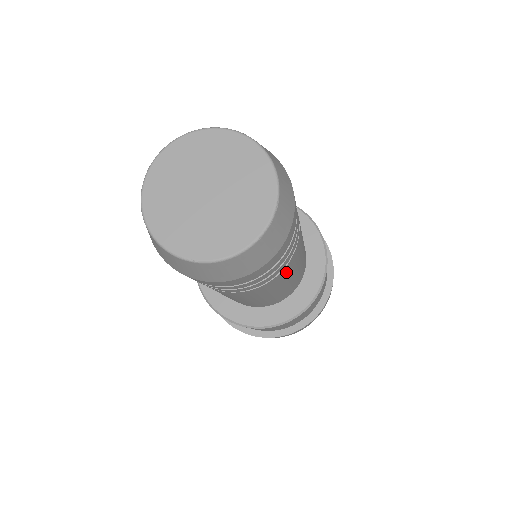
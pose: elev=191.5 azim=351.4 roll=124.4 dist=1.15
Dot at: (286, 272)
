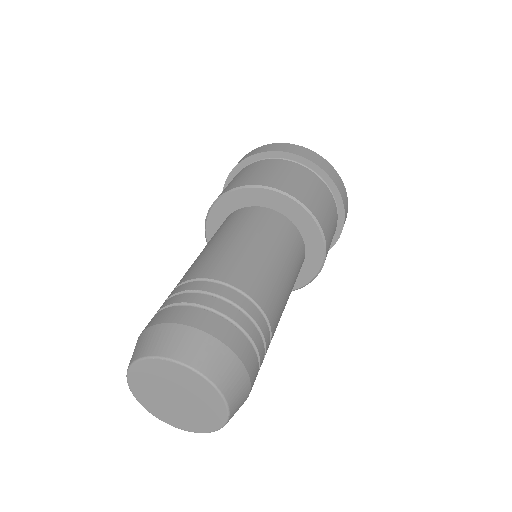
Dot at: occluded
